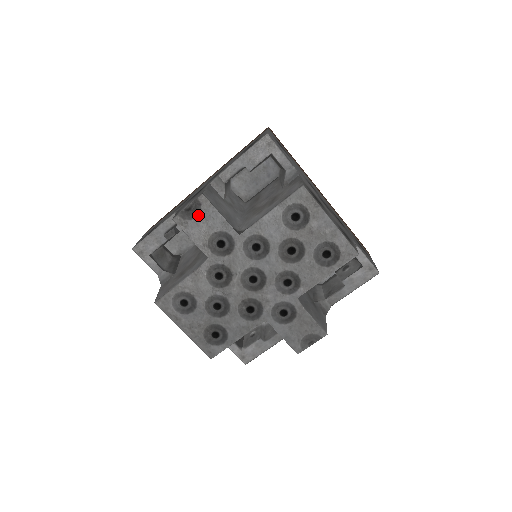
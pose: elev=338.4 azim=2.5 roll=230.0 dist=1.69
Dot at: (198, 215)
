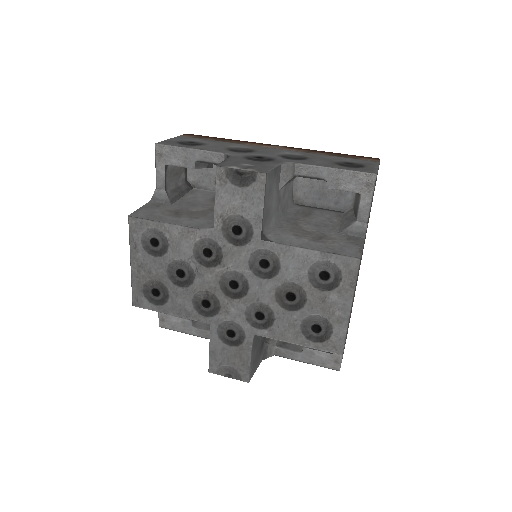
Dot at: (243, 187)
